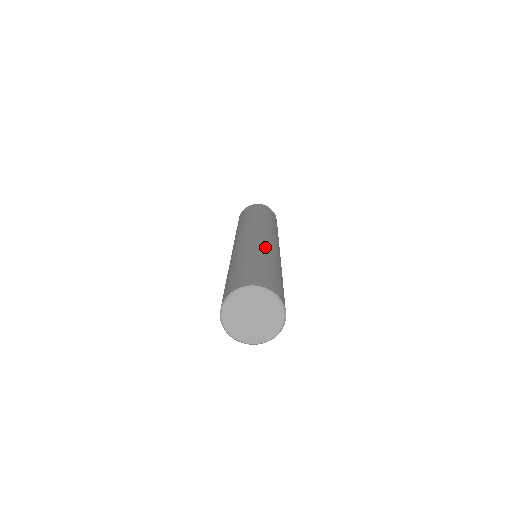
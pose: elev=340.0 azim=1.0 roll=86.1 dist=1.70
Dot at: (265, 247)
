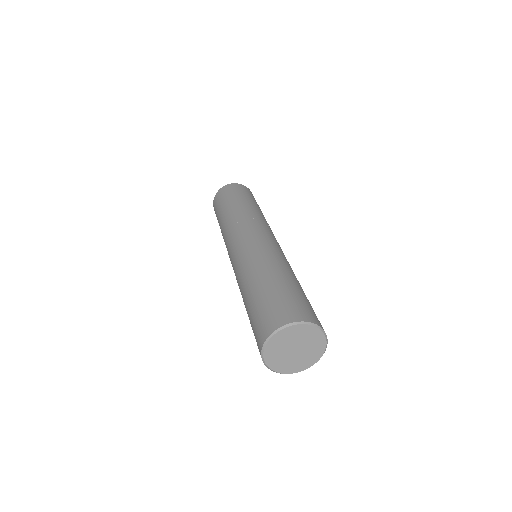
Dot at: (272, 255)
